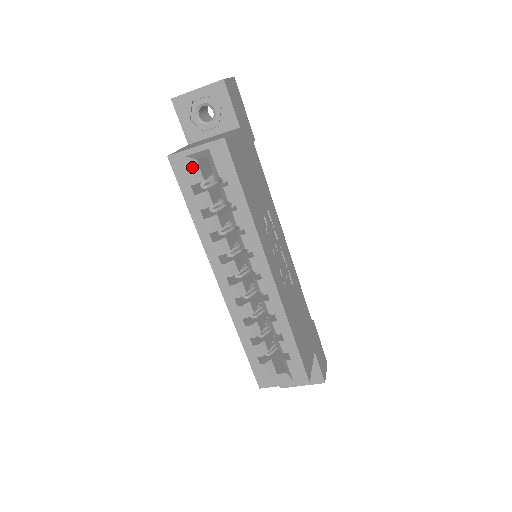
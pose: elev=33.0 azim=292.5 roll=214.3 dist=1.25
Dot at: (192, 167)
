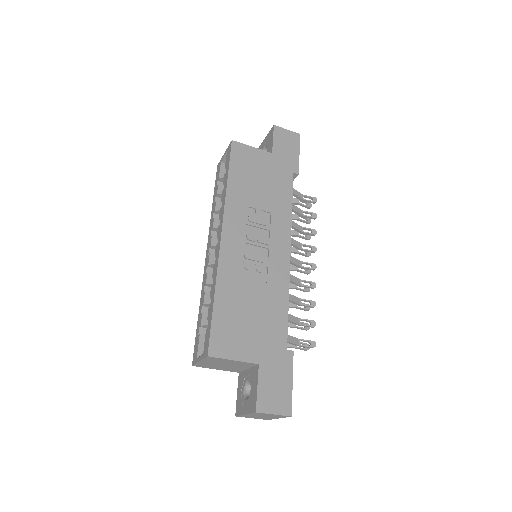
Dot at: (222, 168)
